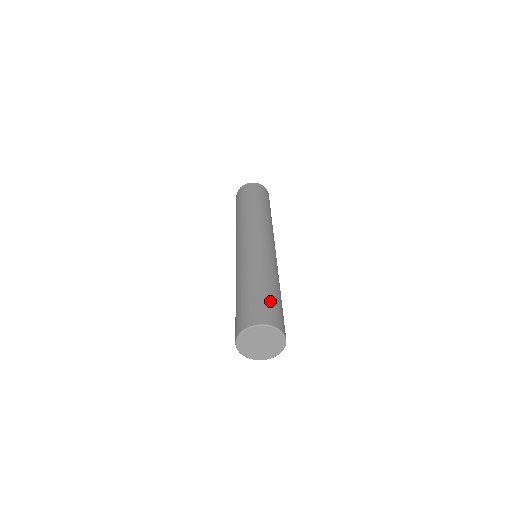
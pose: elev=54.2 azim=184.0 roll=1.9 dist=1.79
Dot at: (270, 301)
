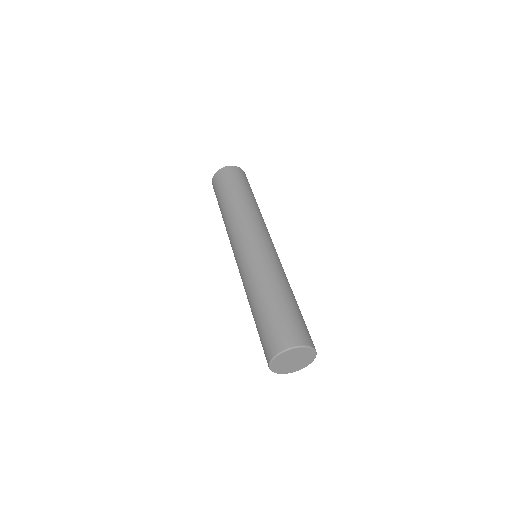
Dot at: occluded
